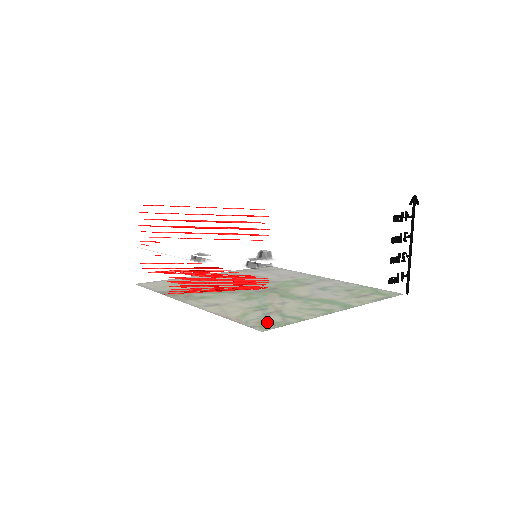
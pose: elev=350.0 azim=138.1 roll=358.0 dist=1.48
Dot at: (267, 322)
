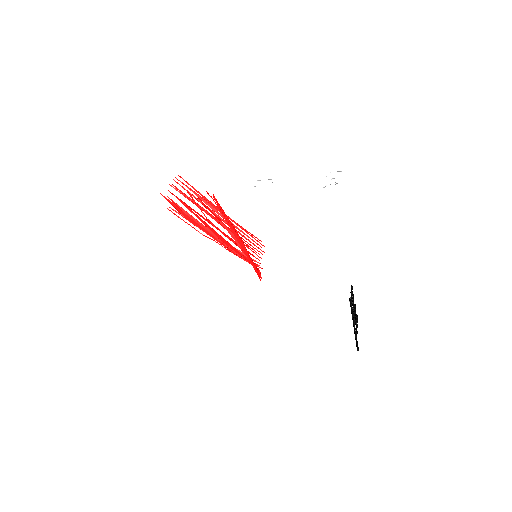
Dot at: occluded
